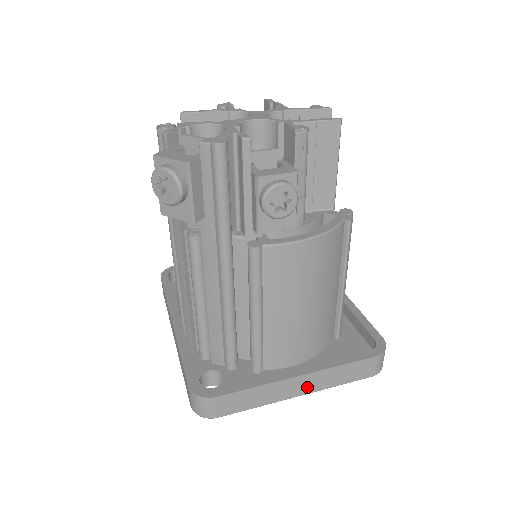
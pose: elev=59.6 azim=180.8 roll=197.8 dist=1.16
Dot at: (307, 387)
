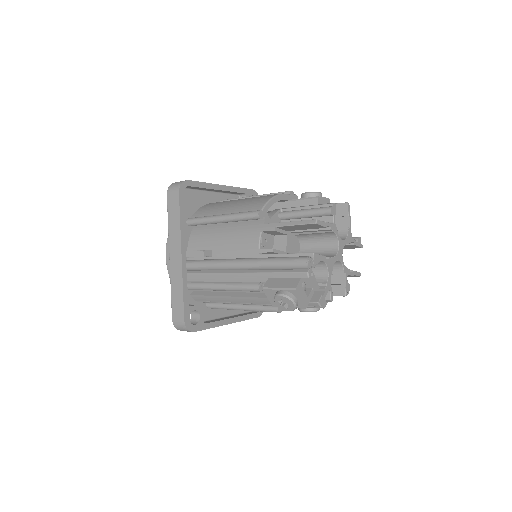
Dot at: occluded
